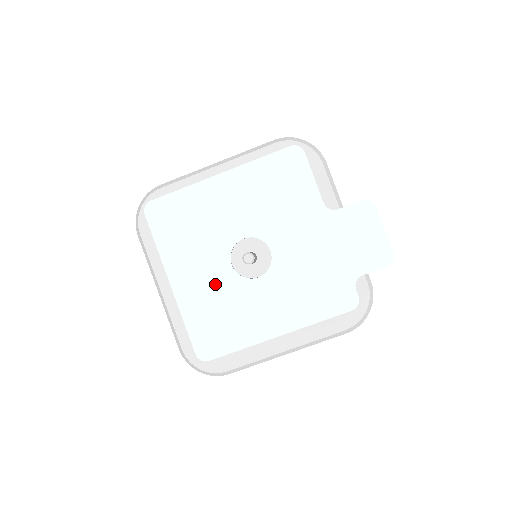
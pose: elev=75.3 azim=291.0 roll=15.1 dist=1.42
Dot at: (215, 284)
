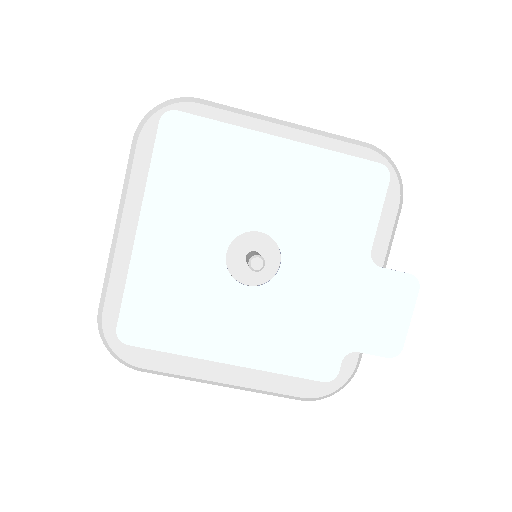
Dot at: (193, 262)
